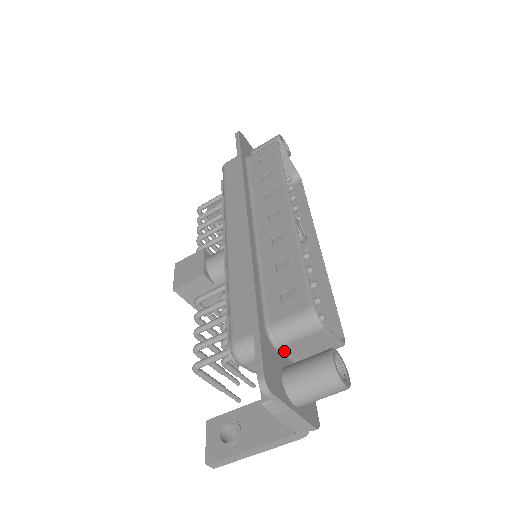
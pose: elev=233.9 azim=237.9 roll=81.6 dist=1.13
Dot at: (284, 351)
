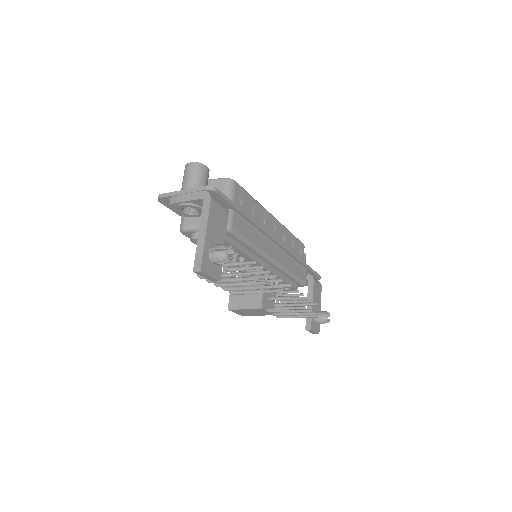
Dot at: occluded
